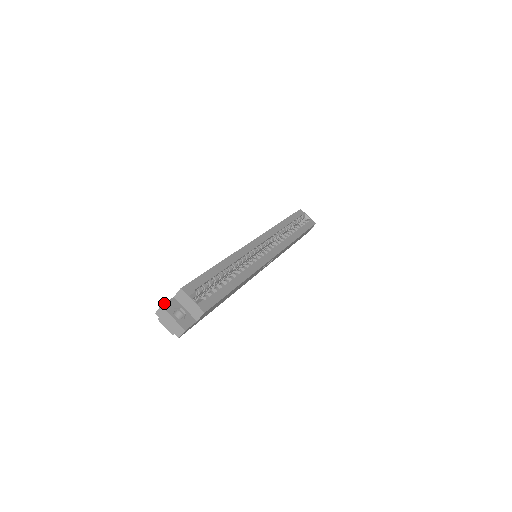
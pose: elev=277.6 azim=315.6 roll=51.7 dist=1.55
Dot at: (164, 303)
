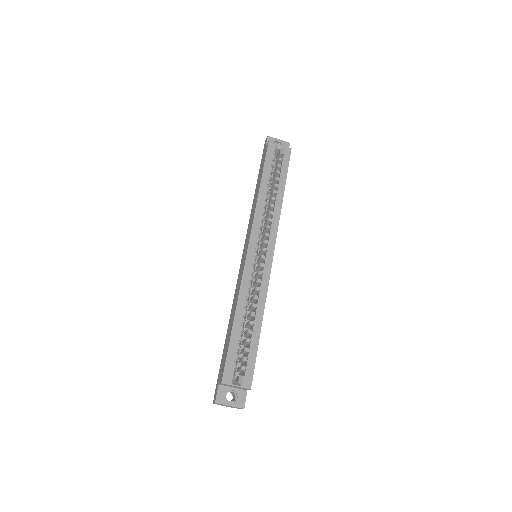
Dot at: (216, 399)
